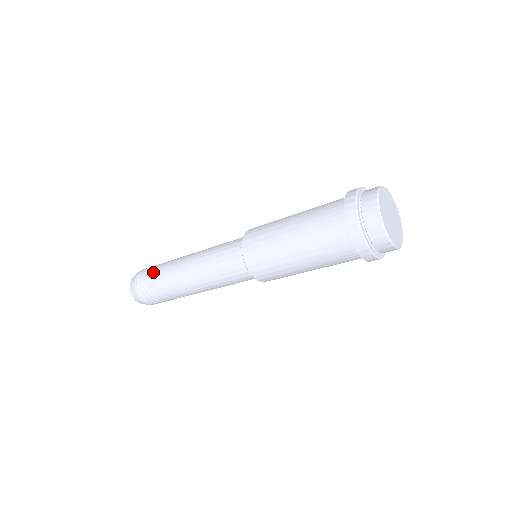
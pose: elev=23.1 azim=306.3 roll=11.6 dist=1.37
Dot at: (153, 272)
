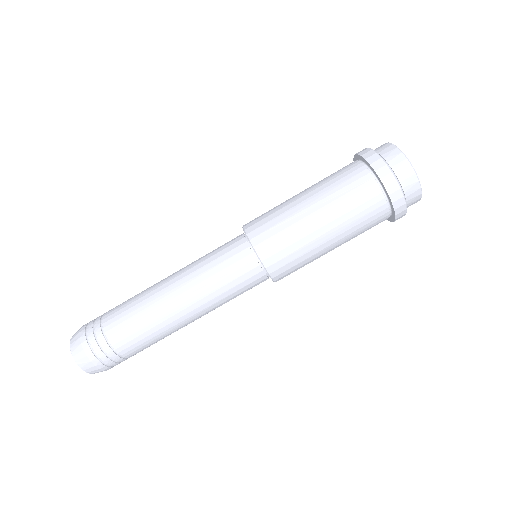
Dot at: occluded
